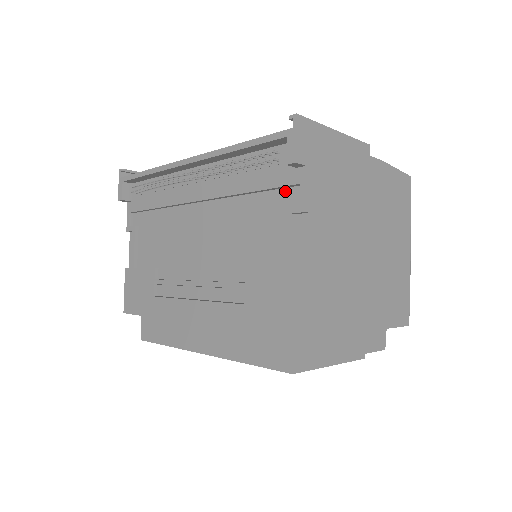
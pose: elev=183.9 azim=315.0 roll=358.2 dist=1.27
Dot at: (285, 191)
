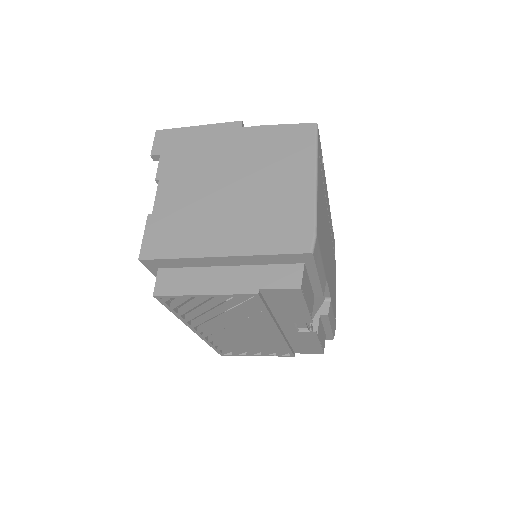
Dot at: occluded
